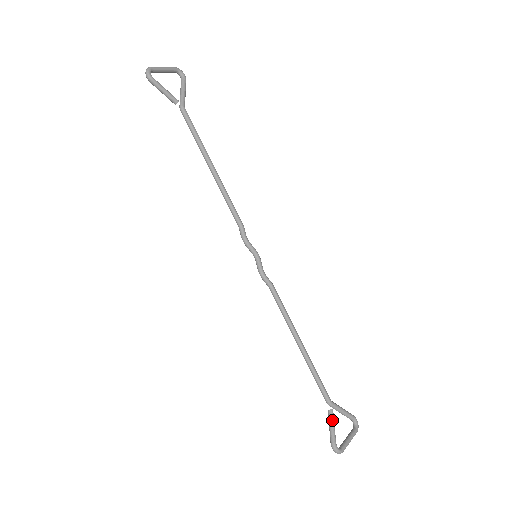
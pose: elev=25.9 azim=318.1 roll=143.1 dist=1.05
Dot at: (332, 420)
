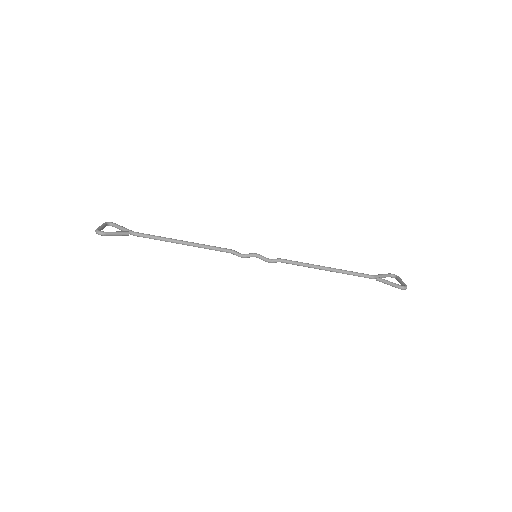
Dot at: (384, 280)
